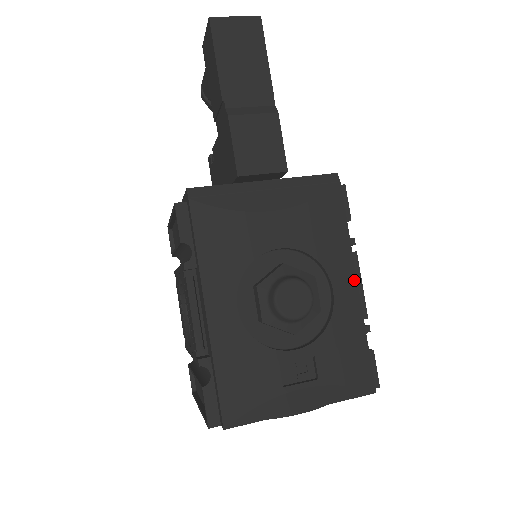
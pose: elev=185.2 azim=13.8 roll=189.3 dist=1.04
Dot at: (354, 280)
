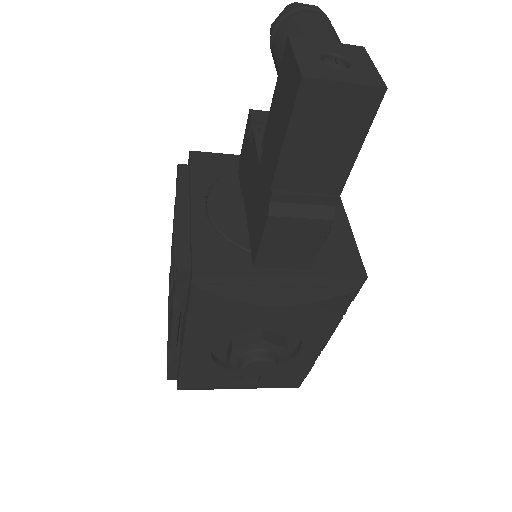
Dot at: (324, 343)
